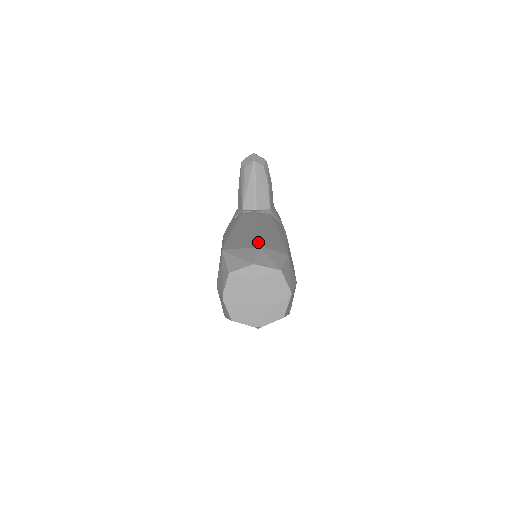
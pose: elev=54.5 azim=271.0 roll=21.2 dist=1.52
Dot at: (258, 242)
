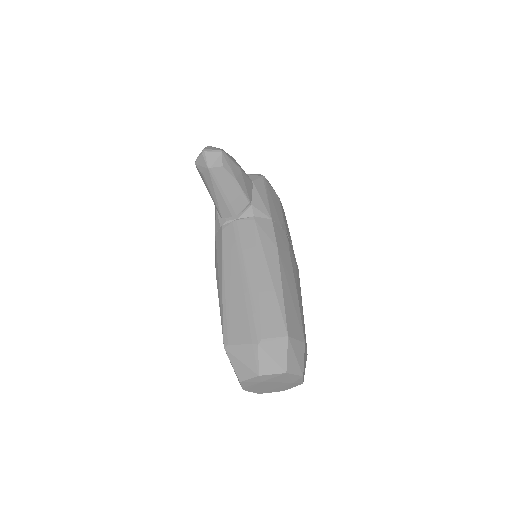
Dot at: (254, 327)
